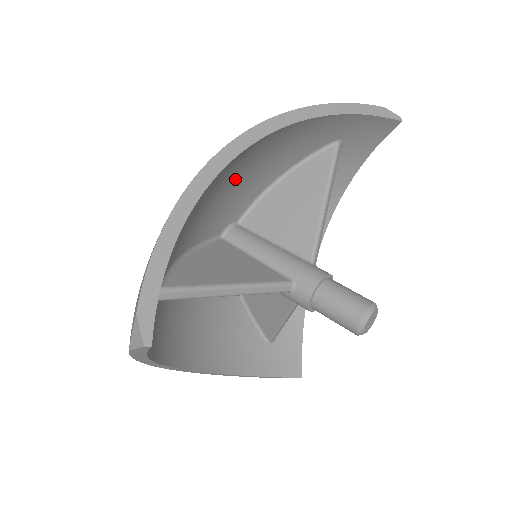
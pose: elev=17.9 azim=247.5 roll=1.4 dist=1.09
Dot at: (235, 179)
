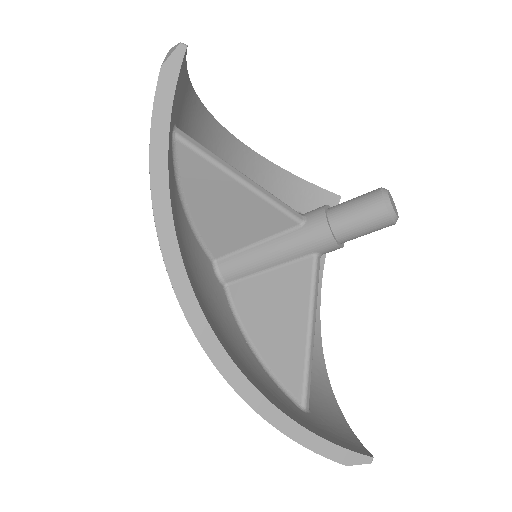
Dot at: occluded
